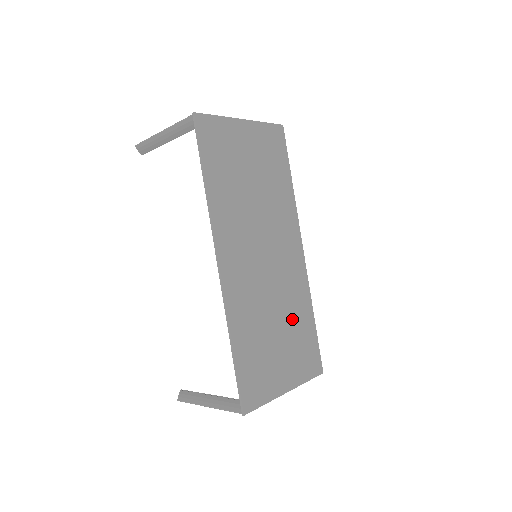
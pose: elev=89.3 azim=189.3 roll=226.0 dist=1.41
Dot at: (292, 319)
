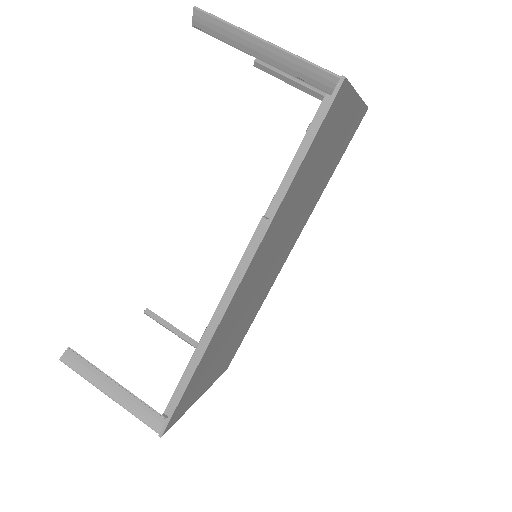
Dot at: (242, 327)
